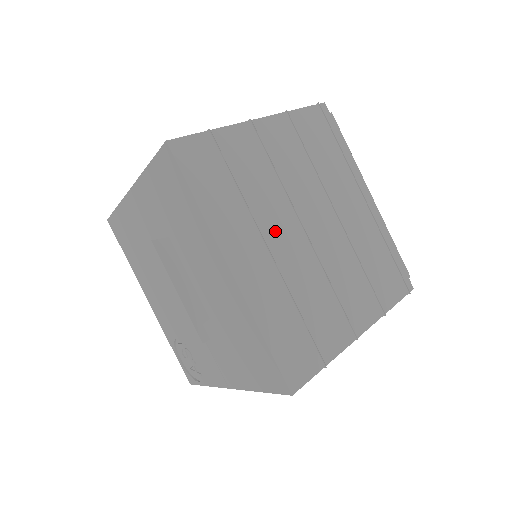
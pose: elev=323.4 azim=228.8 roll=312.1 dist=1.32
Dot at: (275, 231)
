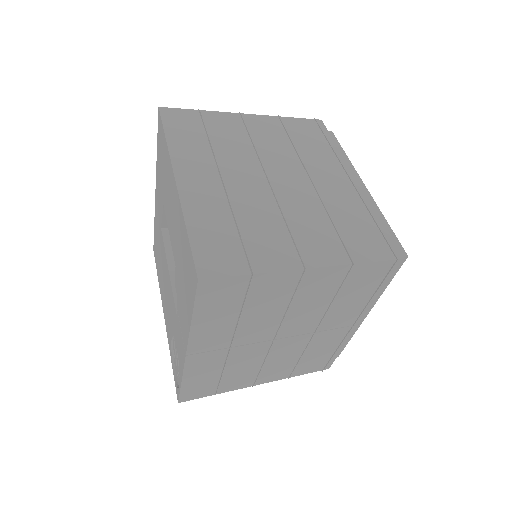
Dot at: (234, 171)
